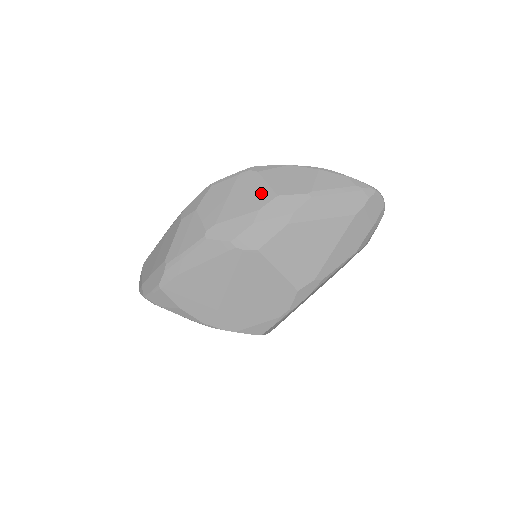
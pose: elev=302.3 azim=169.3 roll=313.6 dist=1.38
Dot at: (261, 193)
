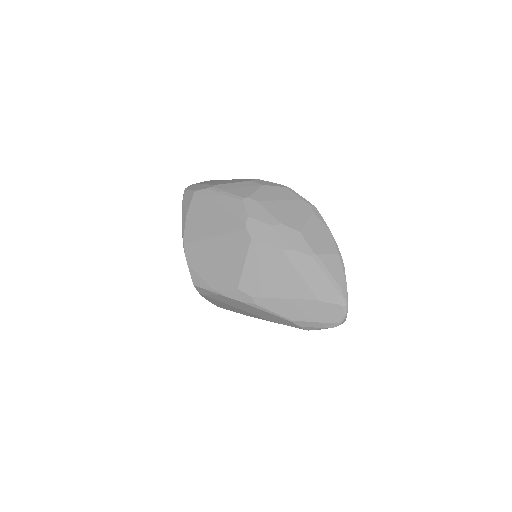
Dot at: (297, 220)
